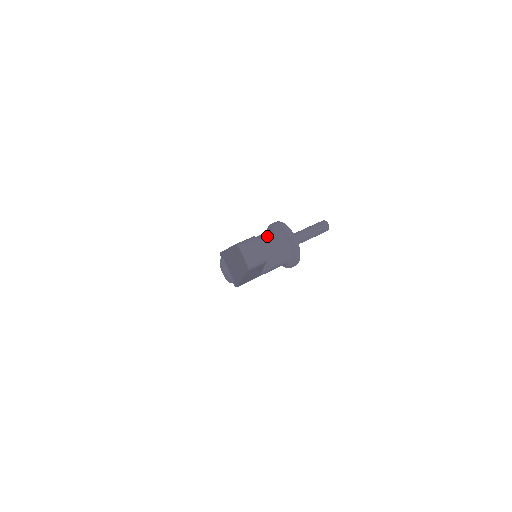
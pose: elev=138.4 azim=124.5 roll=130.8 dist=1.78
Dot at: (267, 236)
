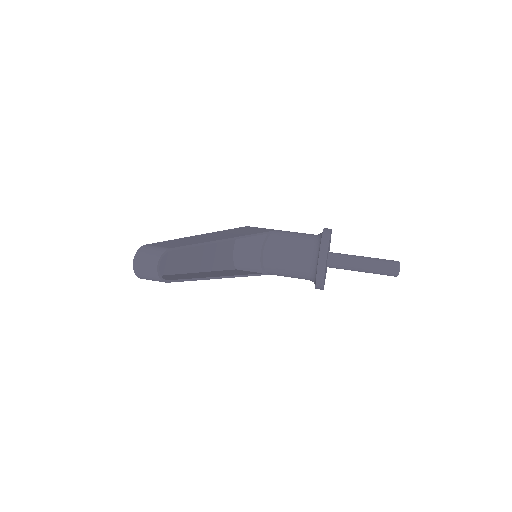
Dot at: (301, 240)
